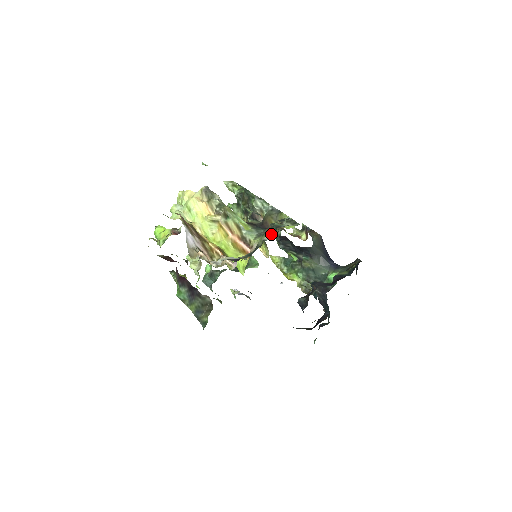
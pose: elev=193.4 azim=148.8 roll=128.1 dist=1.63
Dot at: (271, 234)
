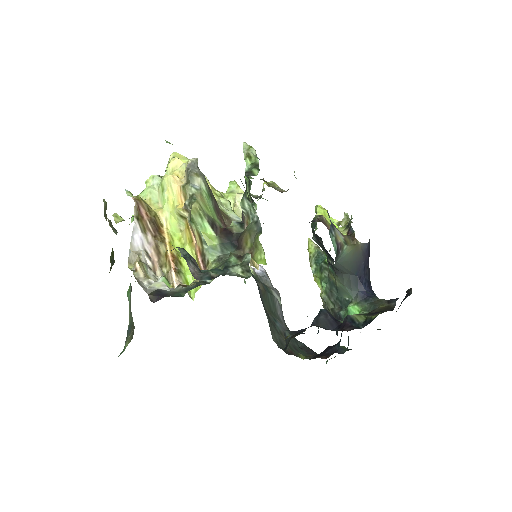
Dot at: occluded
